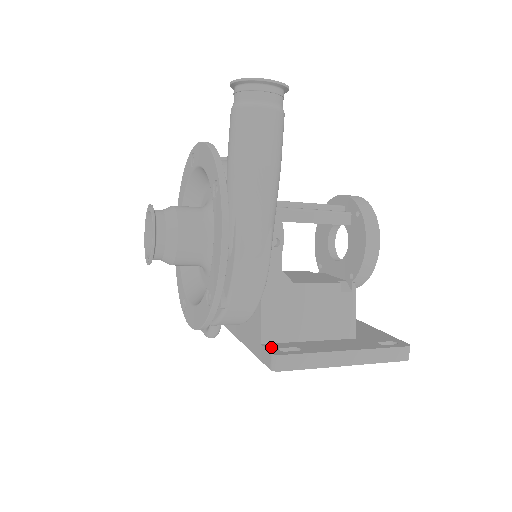
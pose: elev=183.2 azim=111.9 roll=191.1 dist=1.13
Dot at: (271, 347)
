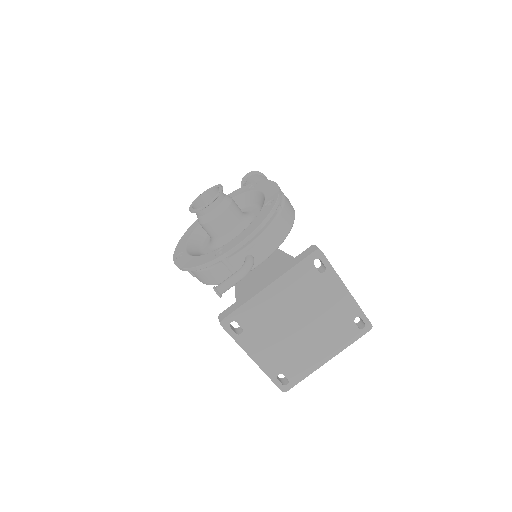
Dot at: occluded
